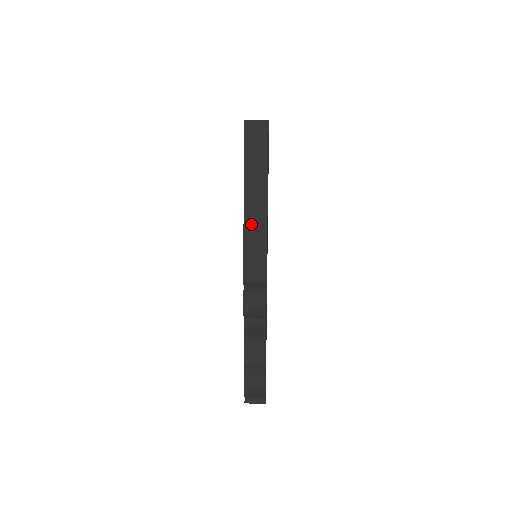
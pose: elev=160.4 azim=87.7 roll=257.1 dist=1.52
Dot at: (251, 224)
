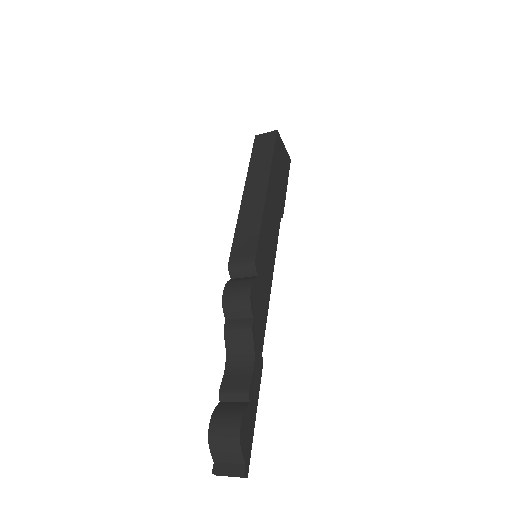
Dot at: (247, 210)
